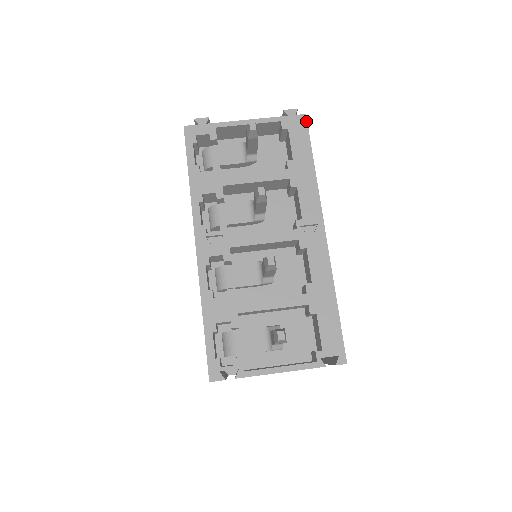
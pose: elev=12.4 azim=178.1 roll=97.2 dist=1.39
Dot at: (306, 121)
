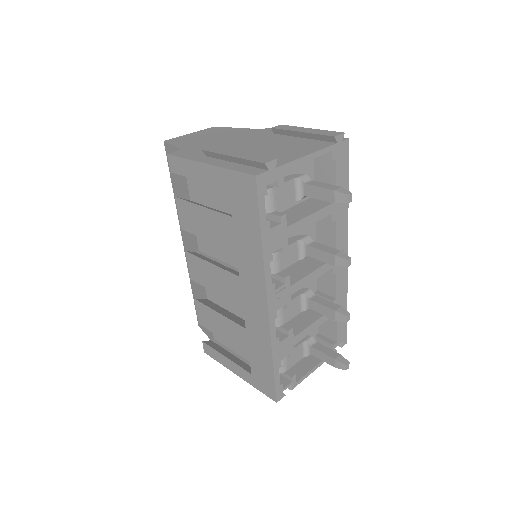
Dot at: (348, 147)
